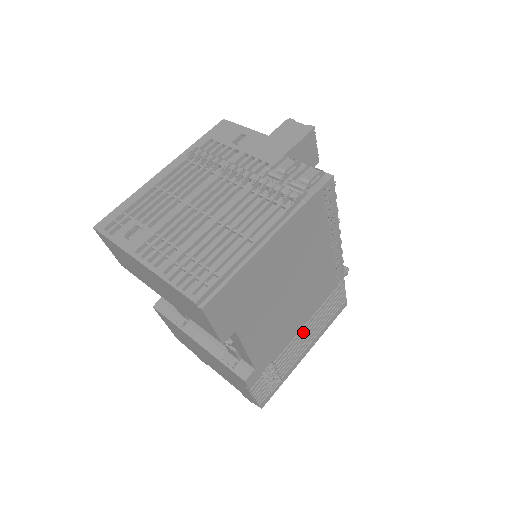
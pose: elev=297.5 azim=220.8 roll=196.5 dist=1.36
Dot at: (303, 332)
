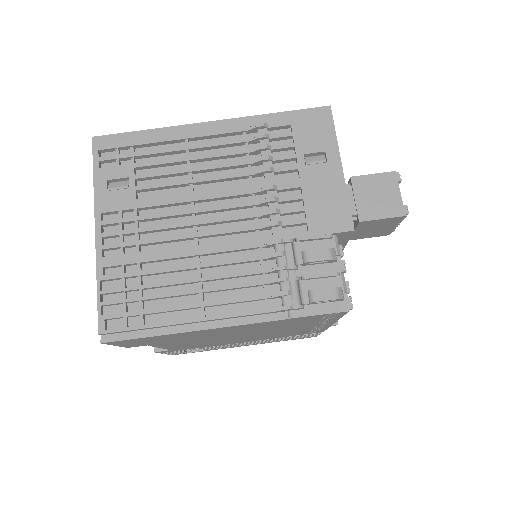
Dot at: (246, 342)
